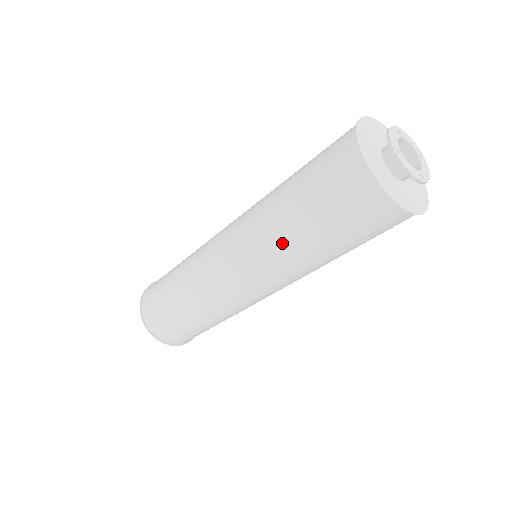
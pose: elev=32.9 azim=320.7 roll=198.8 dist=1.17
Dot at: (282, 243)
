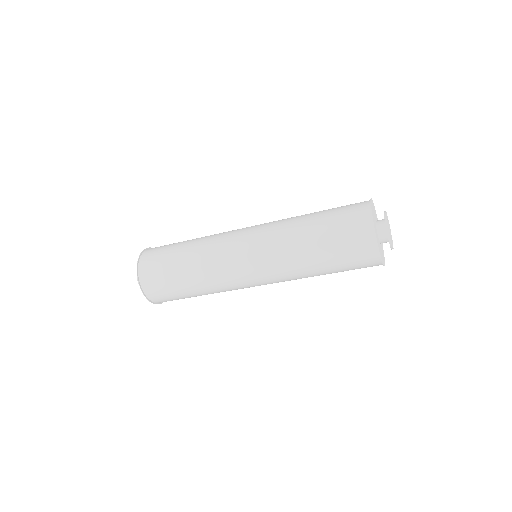
Dot at: (296, 254)
